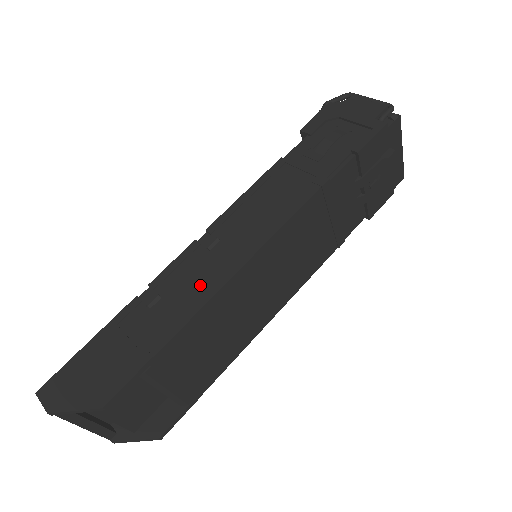
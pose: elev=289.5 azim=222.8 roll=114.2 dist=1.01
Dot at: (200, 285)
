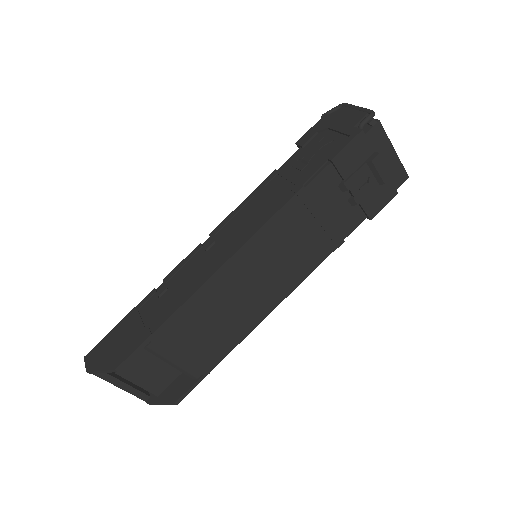
Dot at: (193, 280)
